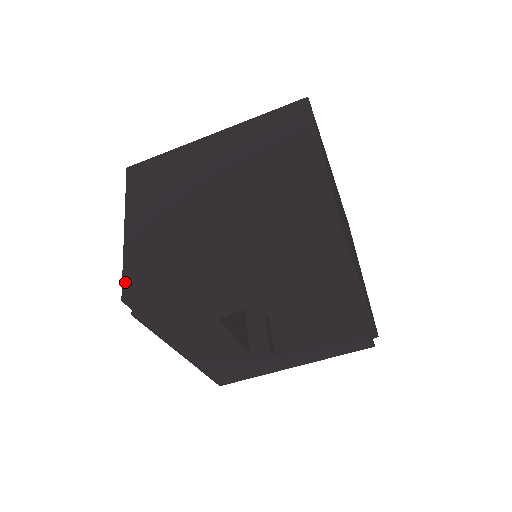
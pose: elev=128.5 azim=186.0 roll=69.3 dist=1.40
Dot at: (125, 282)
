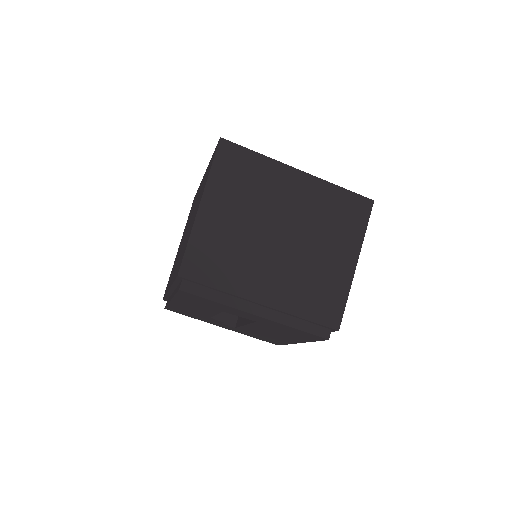
Dot at: (185, 261)
